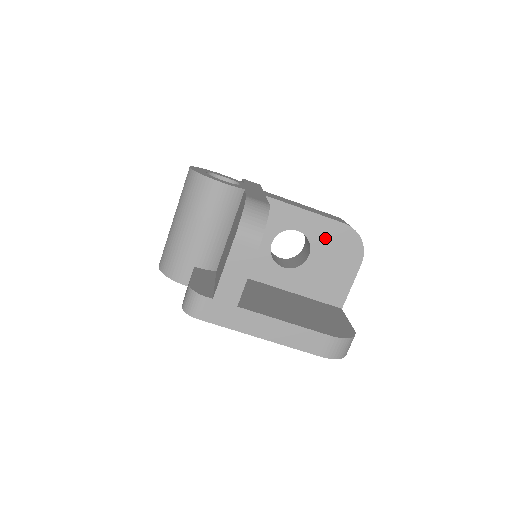
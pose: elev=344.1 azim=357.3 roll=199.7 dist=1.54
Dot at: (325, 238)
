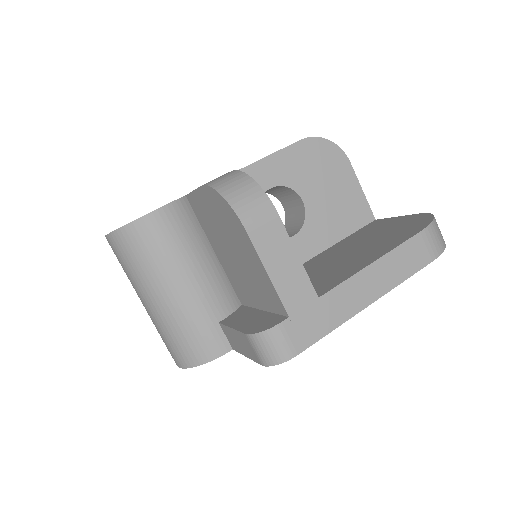
Dot at: (299, 170)
